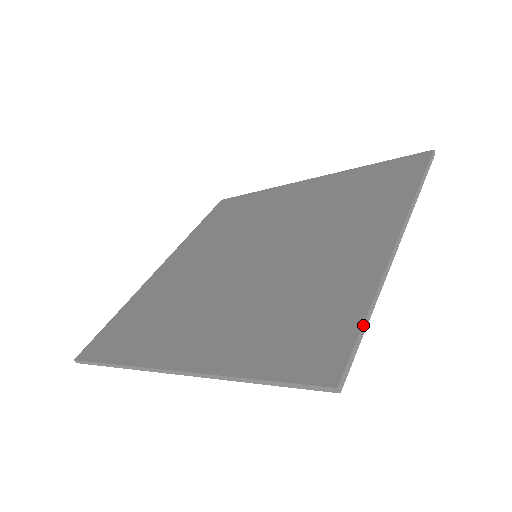
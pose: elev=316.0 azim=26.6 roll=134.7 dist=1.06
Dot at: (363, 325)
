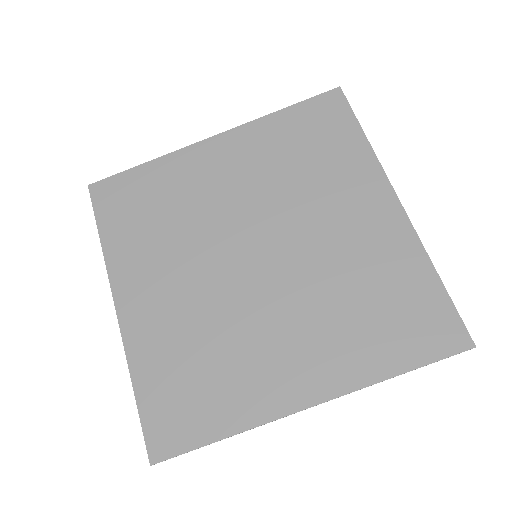
Dot at: occluded
